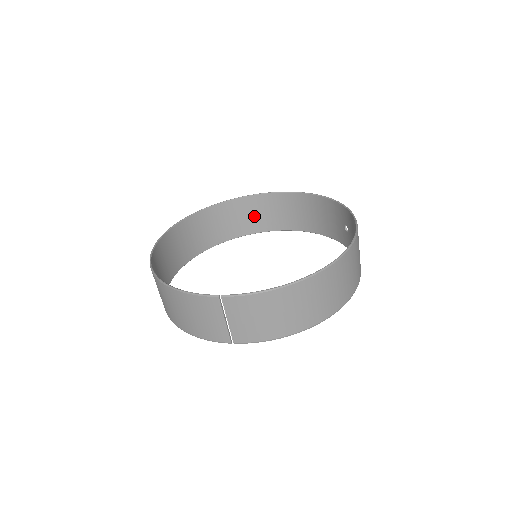
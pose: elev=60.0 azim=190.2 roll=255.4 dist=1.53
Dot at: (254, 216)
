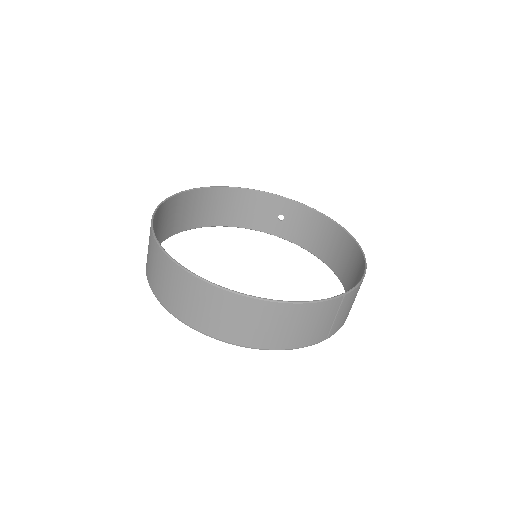
Dot at: (177, 216)
